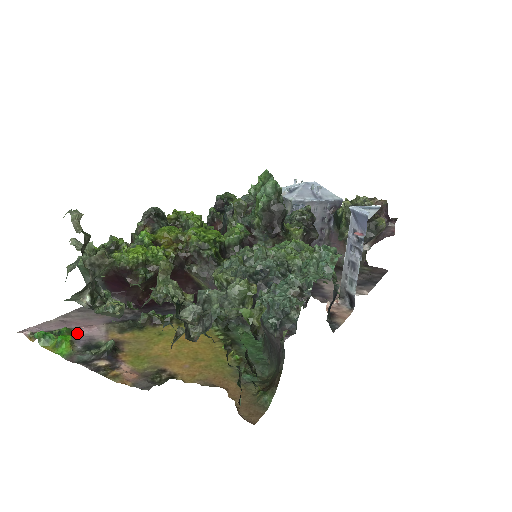
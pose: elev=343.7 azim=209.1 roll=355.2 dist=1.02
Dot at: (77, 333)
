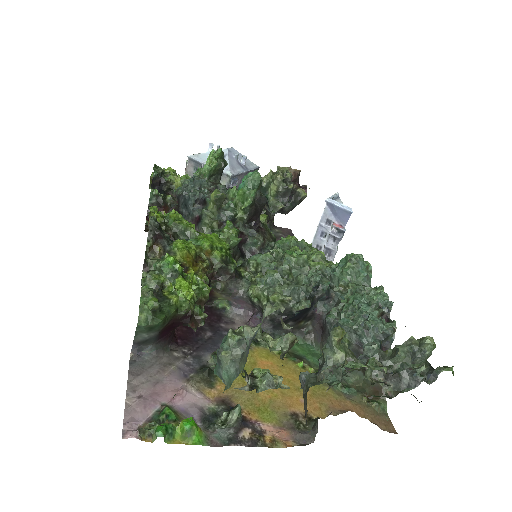
Dot at: (176, 407)
